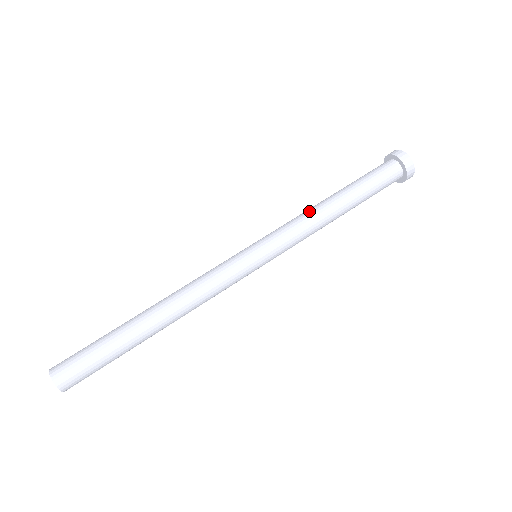
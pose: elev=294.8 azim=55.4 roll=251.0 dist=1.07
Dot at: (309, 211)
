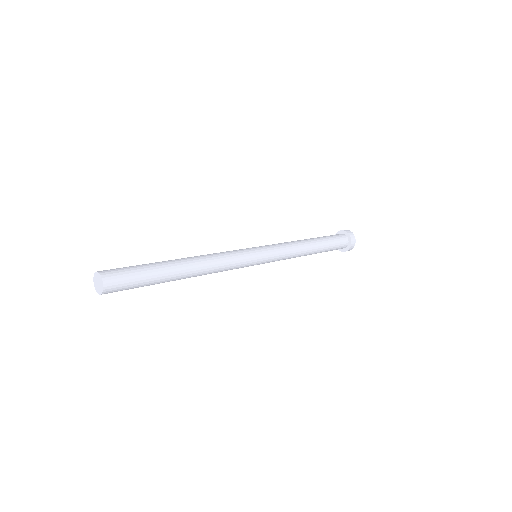
Dot at: occluded
